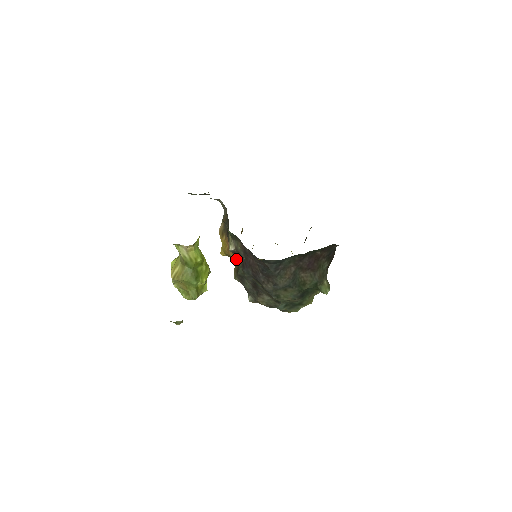
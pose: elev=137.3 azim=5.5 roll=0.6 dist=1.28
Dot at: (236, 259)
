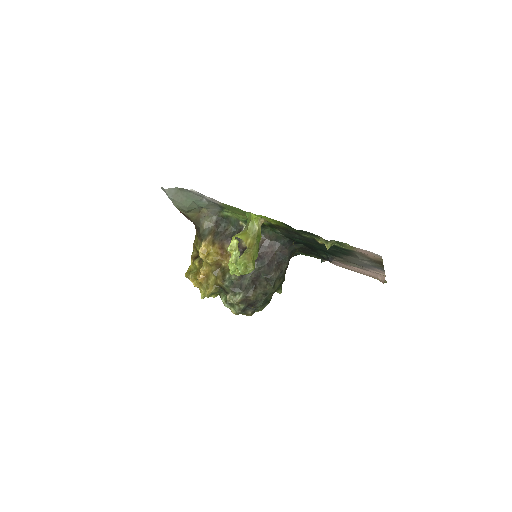
Dot at: occluded
